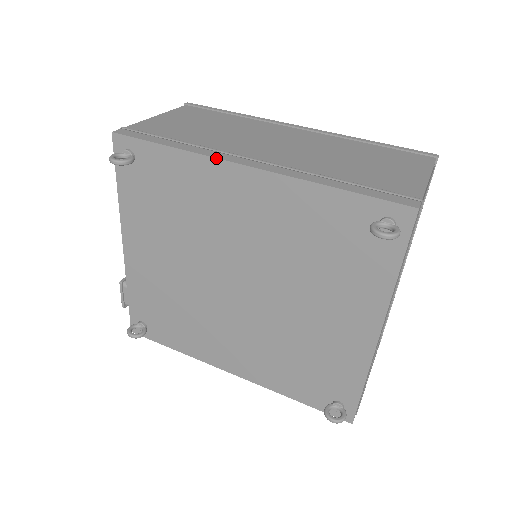
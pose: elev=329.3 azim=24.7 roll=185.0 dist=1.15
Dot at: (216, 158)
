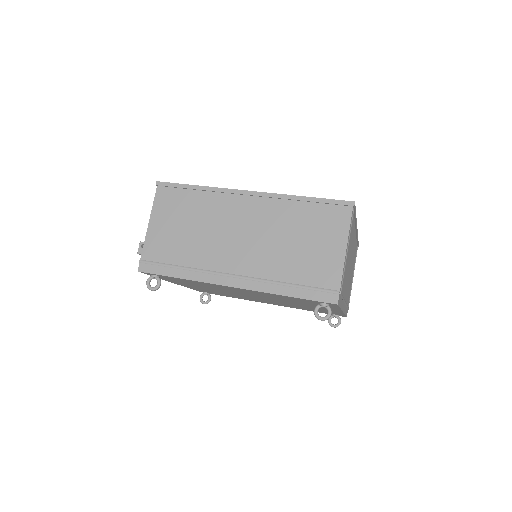
Dot at: occluded
